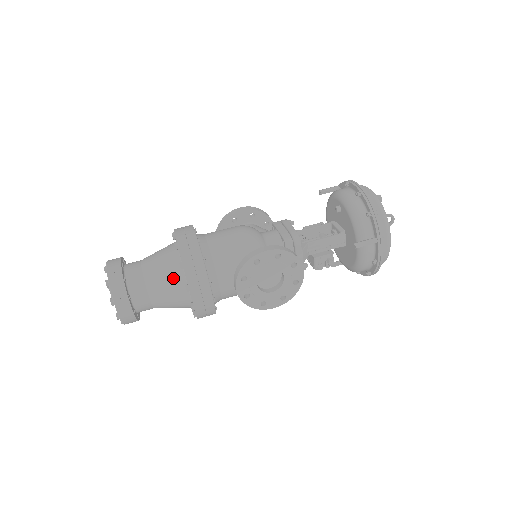
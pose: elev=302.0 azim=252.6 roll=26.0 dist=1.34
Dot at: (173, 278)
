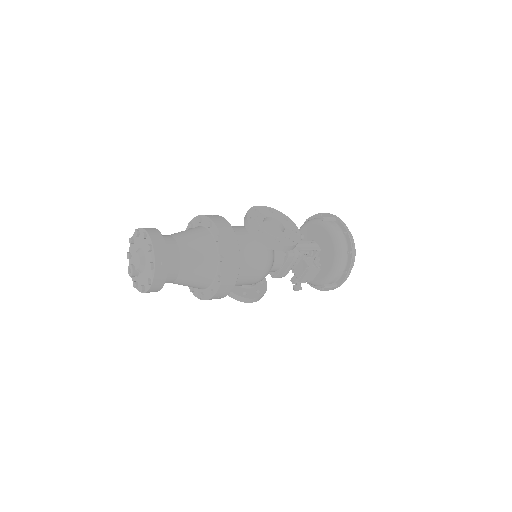
Dot at: (194, 229)
